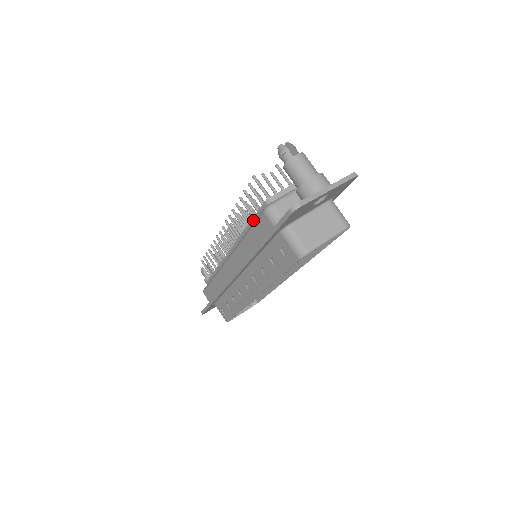
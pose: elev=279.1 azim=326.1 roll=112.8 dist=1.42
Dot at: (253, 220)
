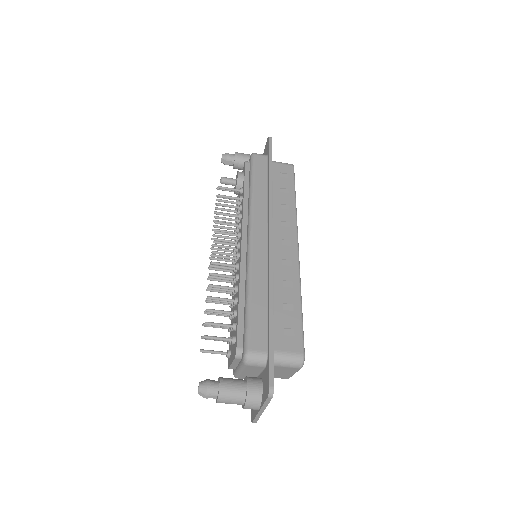
Dot at: occluded
